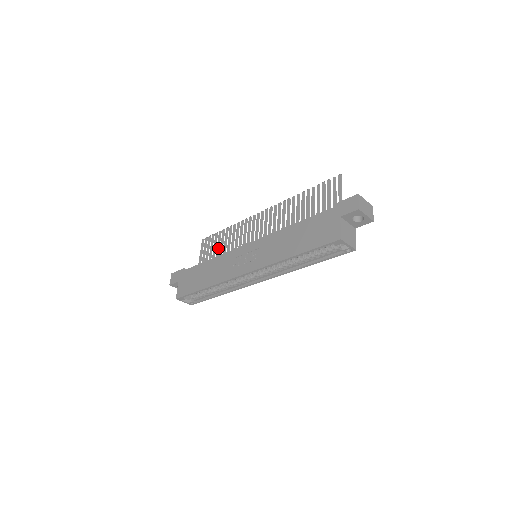
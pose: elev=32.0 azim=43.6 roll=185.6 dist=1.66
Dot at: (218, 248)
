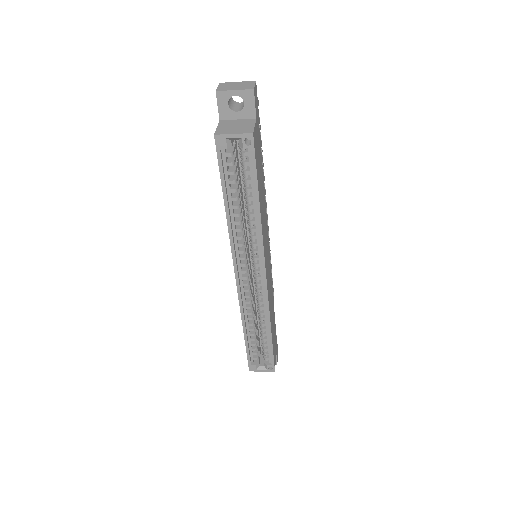
Dot at: occluded
